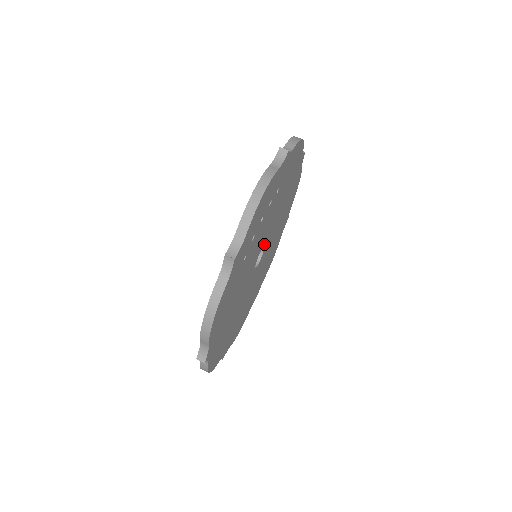
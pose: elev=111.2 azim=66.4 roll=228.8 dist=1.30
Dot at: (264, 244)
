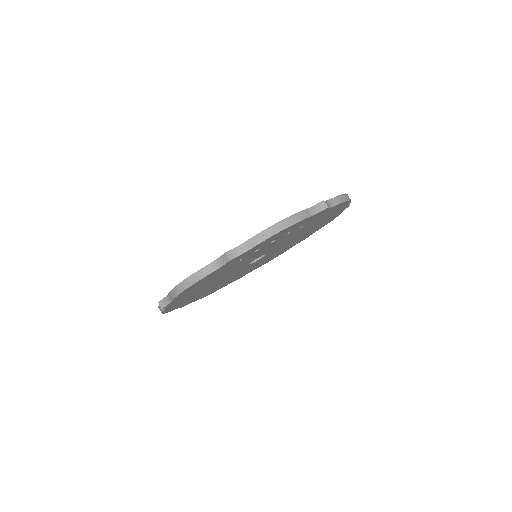
Dot at: (268, 252)
